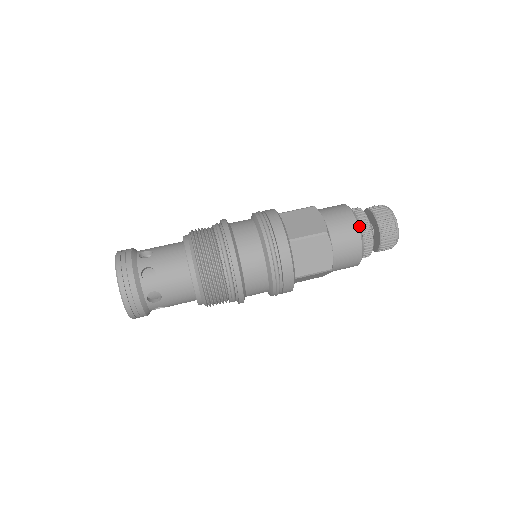
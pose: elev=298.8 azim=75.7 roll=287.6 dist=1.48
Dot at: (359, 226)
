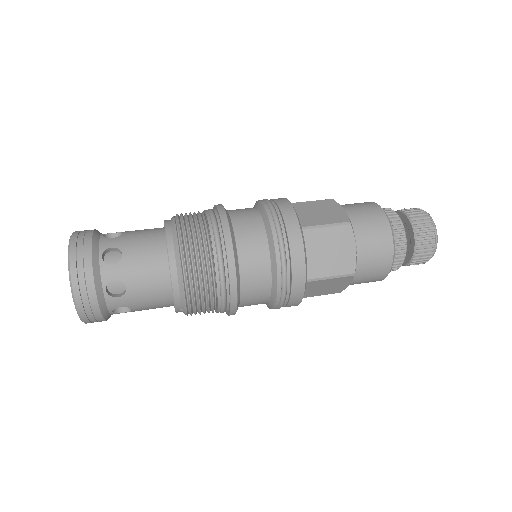
Dot at: (389, 222)
